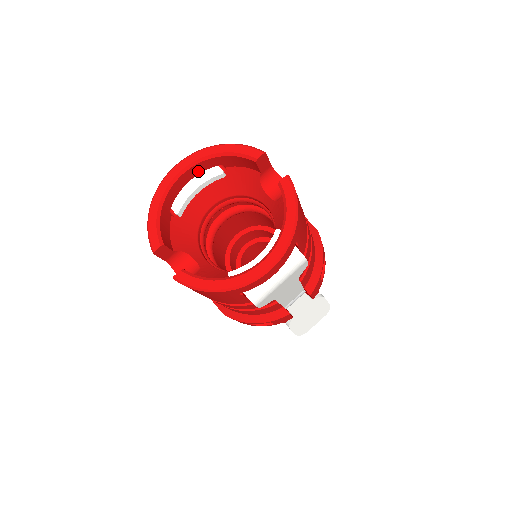
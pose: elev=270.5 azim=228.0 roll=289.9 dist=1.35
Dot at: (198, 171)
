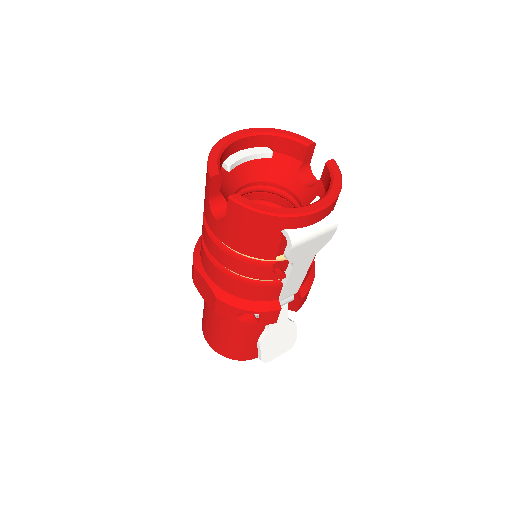
Dot at: (253, 144)
